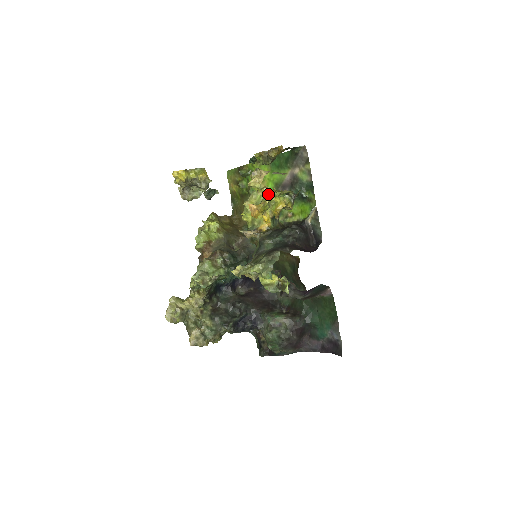
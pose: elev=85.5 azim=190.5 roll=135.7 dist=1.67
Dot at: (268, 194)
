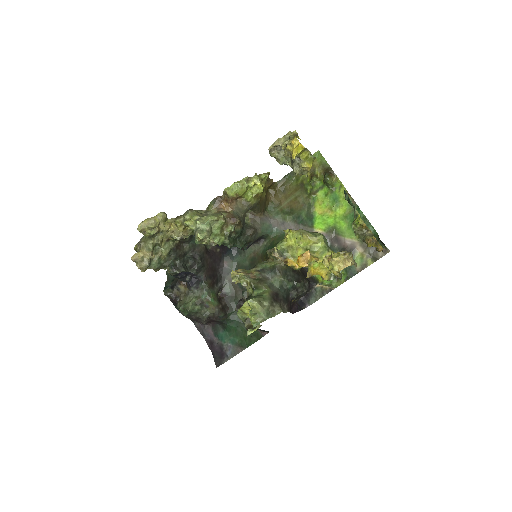
Dot at: occluded
